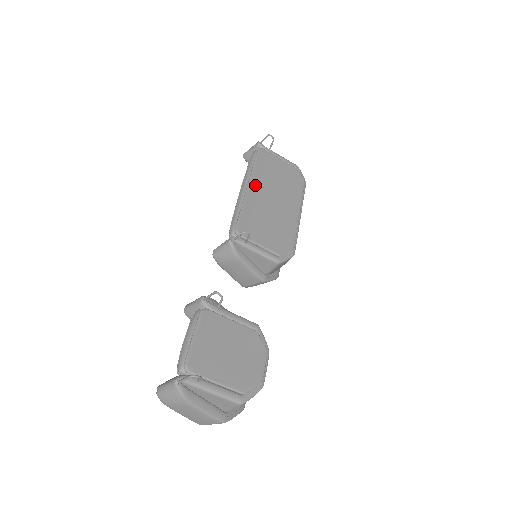
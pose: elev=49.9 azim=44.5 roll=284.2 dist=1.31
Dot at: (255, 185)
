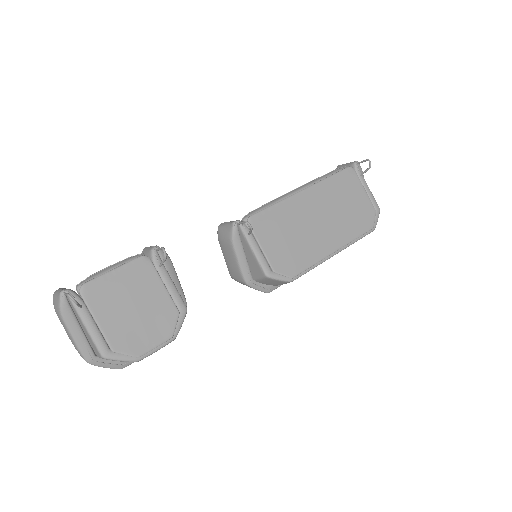
Dot at: (311, 194)
